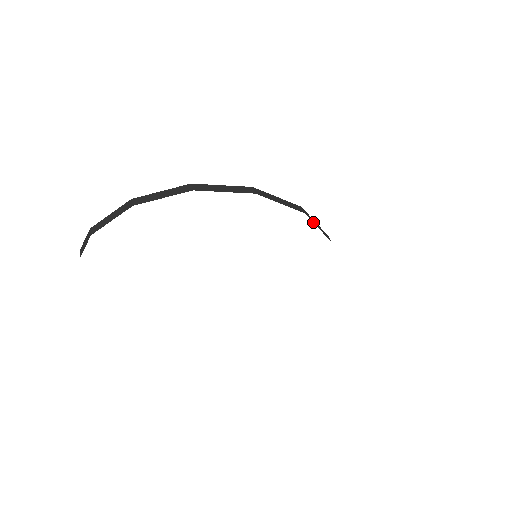
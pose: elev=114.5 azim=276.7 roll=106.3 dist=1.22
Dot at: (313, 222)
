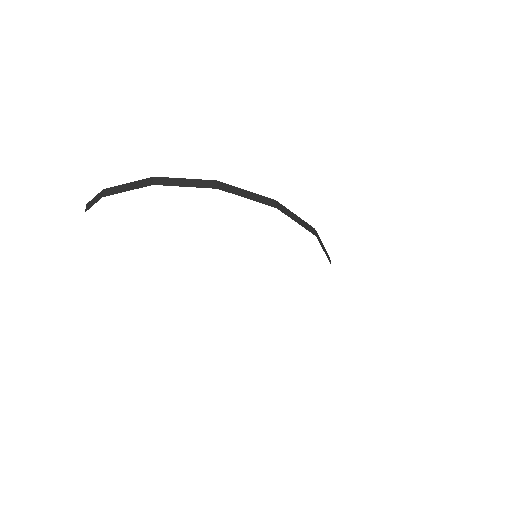
Dot at: (321, 245)
